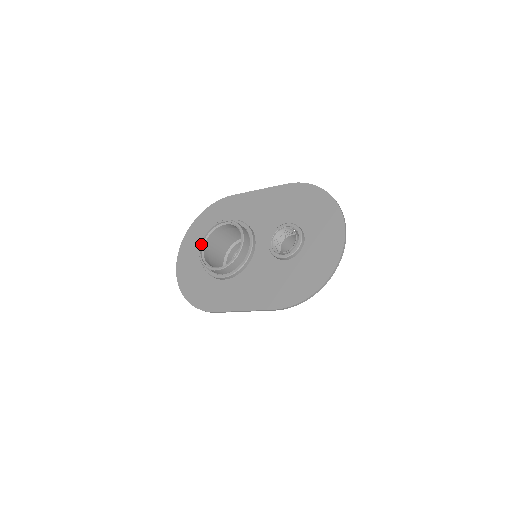
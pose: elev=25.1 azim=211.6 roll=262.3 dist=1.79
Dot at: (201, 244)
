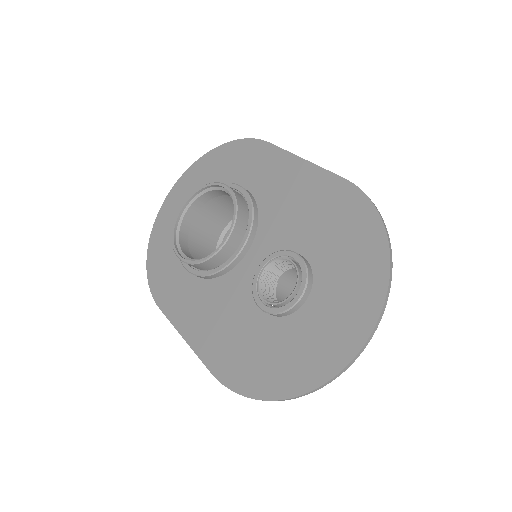
Dot at: (186, 202)
